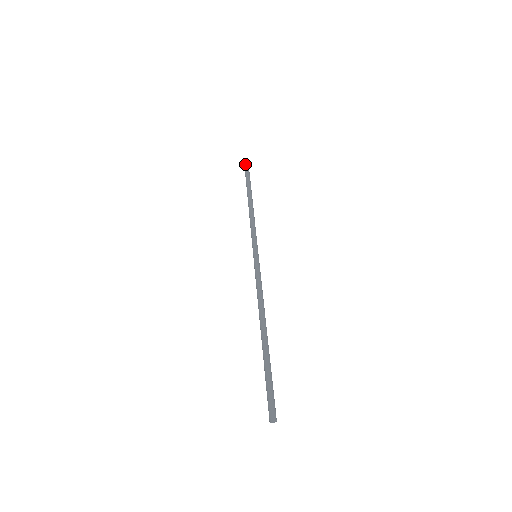
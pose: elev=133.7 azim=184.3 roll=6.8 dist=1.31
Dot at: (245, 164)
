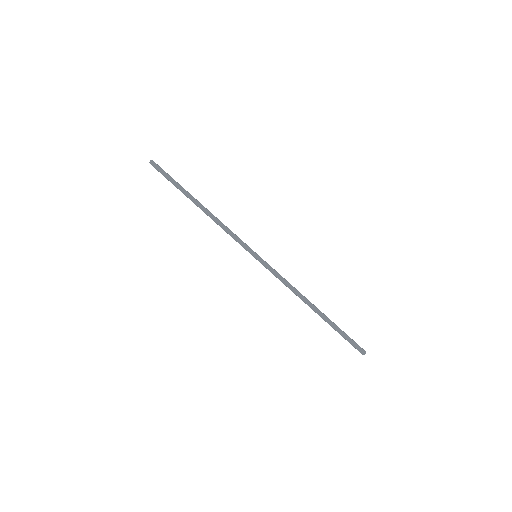
Dot at: (157, 170)
